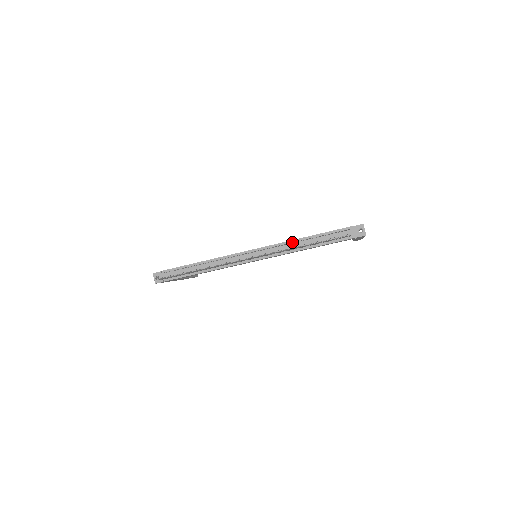
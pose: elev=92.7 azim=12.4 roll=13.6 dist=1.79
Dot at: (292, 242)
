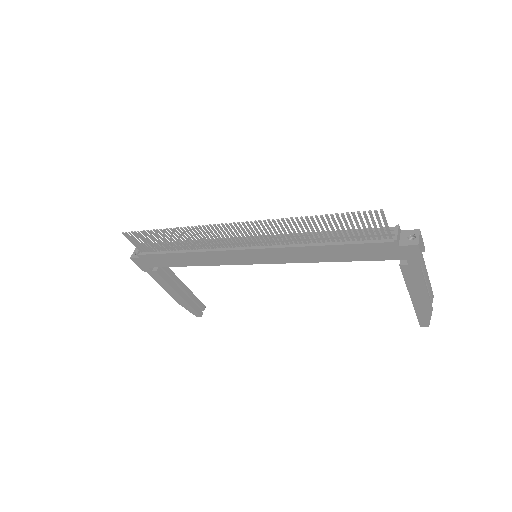
Dot at: occluded
